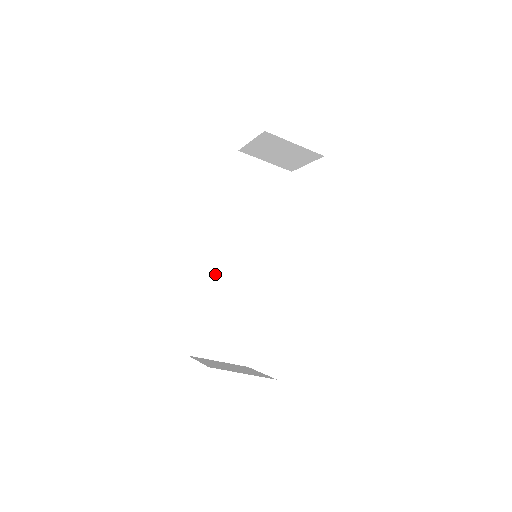
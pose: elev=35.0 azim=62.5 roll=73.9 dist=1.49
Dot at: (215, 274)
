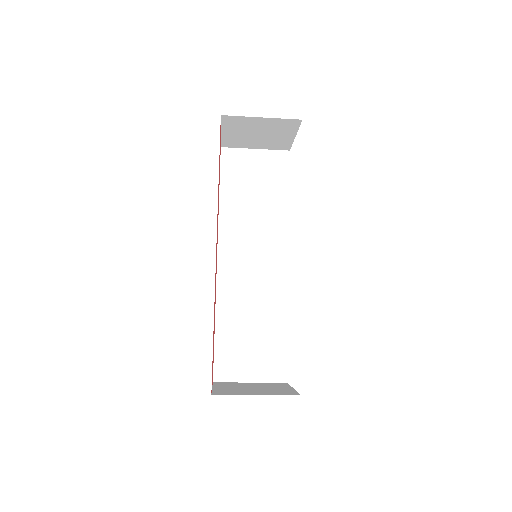
Dot at: (224, 287)
